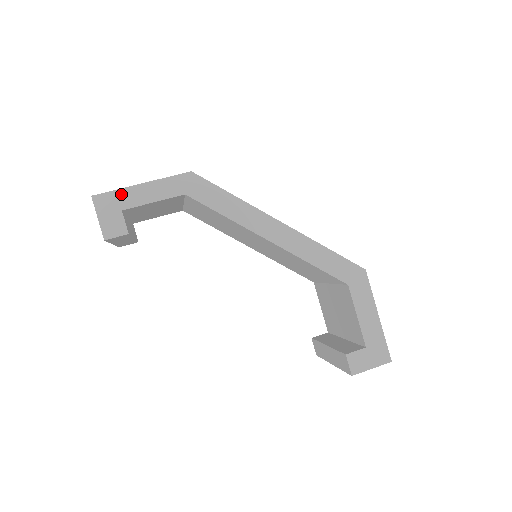
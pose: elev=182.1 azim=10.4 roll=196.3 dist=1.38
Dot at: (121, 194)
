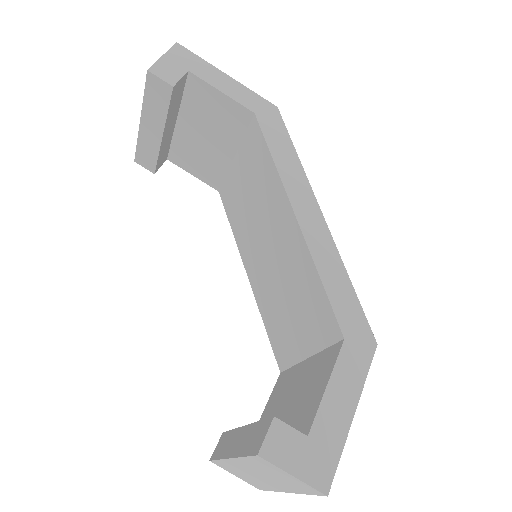
Dot at: (202, 63)
